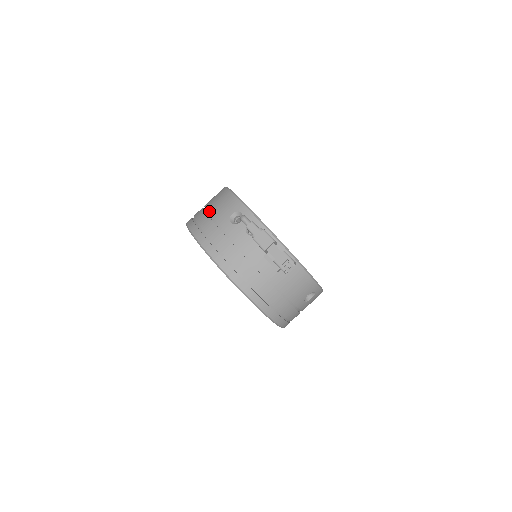
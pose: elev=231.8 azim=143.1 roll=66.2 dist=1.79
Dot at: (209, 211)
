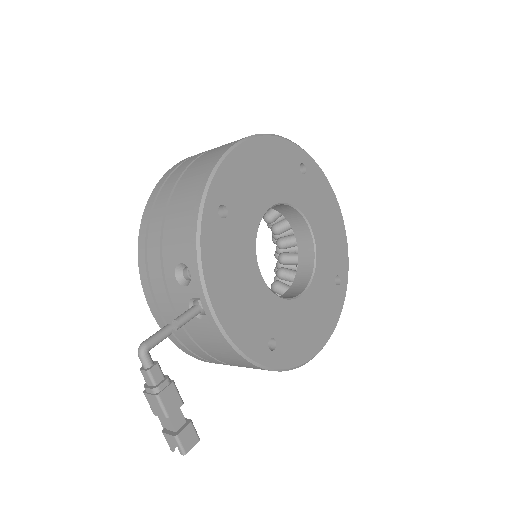
Dot at: (166, 217)
